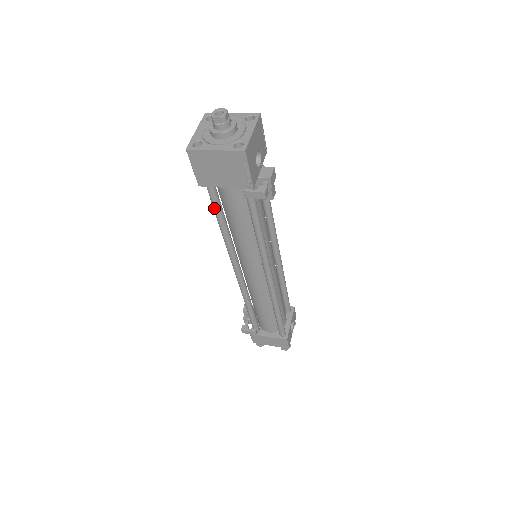
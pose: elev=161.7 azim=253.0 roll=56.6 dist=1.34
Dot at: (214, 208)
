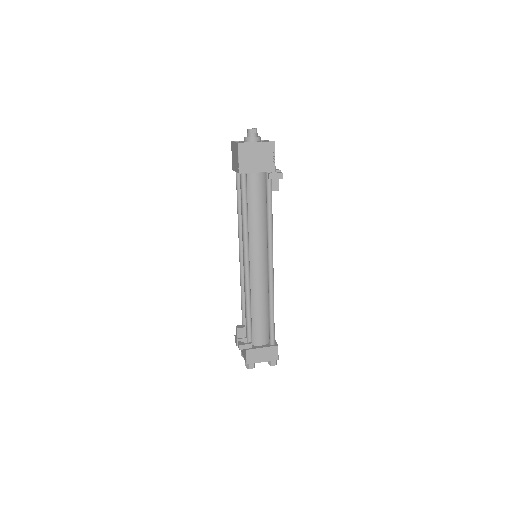
Dot at: (243, 196)
